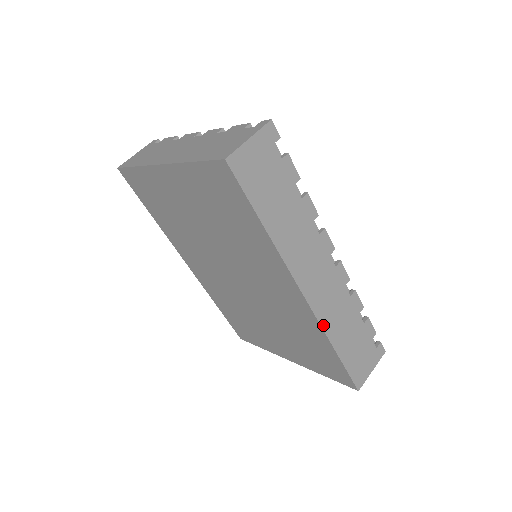
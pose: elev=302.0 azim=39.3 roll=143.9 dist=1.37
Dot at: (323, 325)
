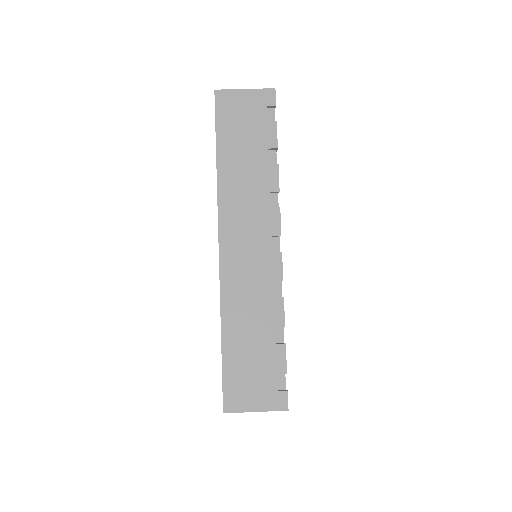
Dot at: (223, 294)
